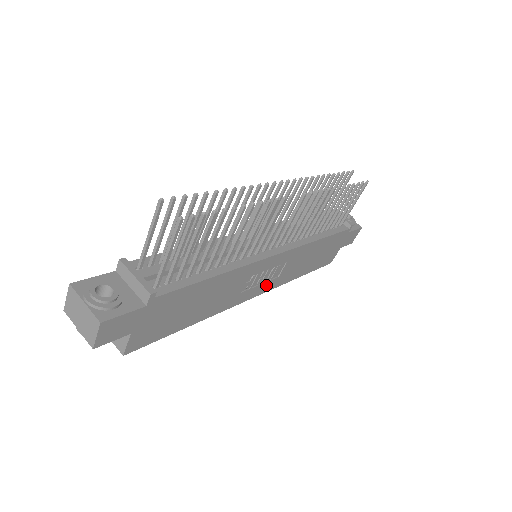
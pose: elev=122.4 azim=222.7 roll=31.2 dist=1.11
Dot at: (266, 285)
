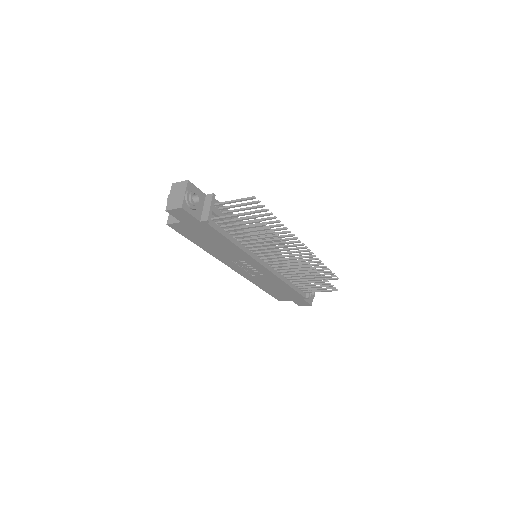
Dot at: (244, 272)
